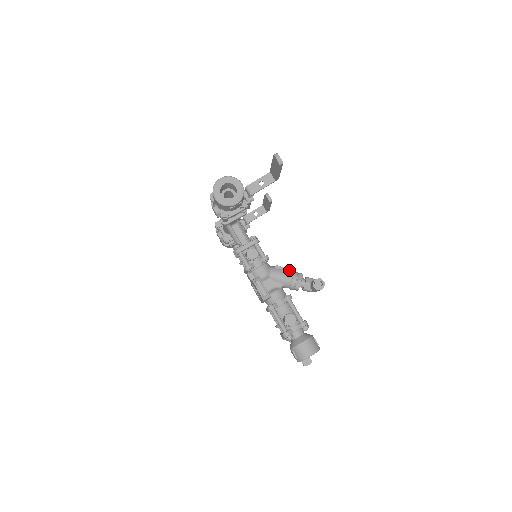
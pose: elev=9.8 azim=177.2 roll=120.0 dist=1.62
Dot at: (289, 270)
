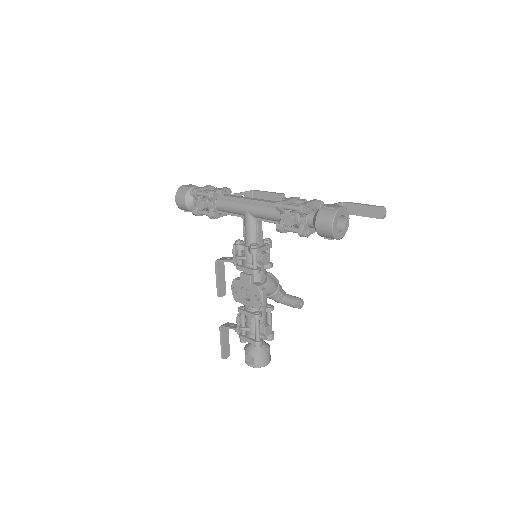
Dot at: (277, 280)
